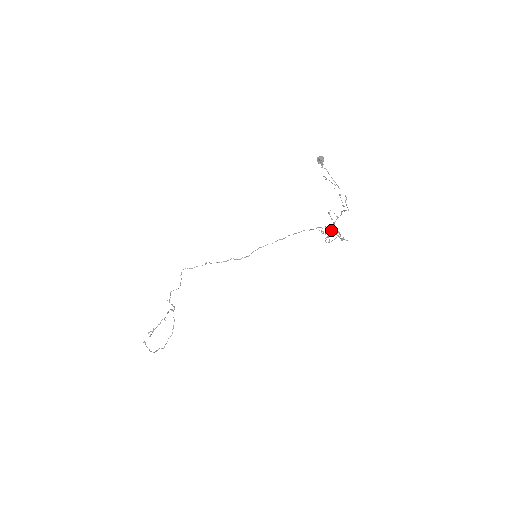
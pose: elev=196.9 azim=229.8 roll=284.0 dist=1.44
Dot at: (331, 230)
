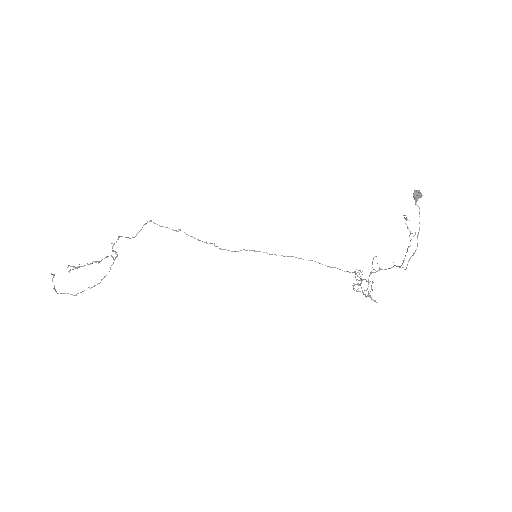
Dot at: (364, 279)
